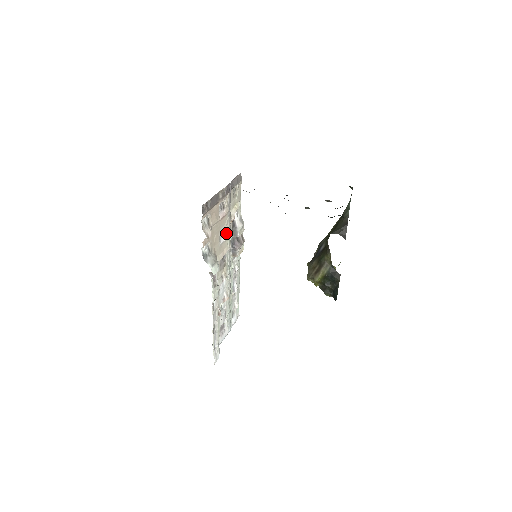
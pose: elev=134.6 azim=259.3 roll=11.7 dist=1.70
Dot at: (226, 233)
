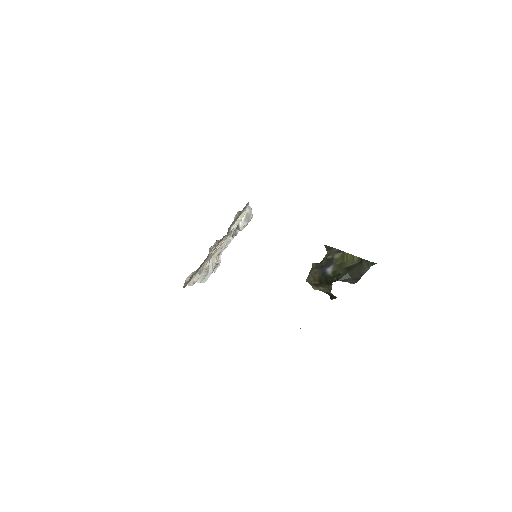
Dot at: occluded
